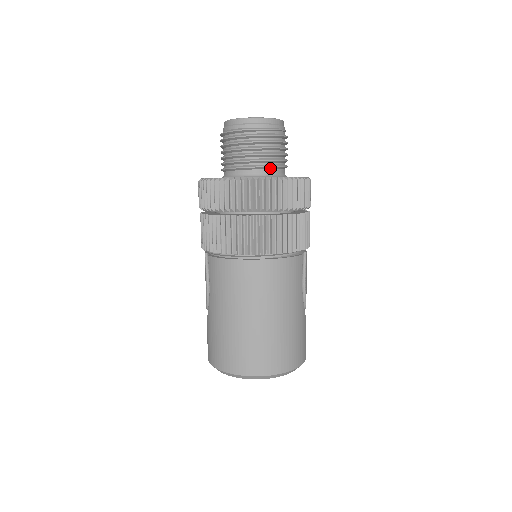
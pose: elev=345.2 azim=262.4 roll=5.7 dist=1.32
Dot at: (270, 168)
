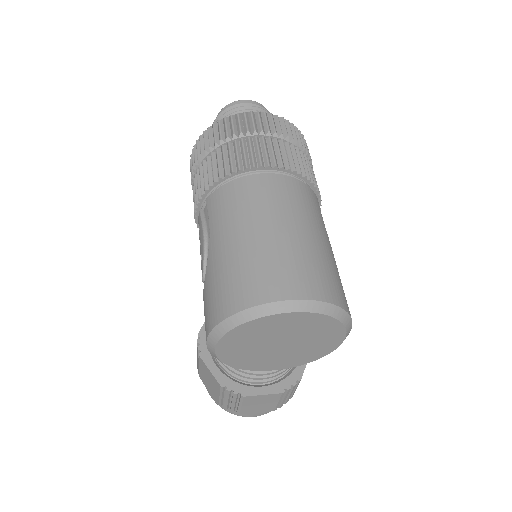
Dot at: occluded
